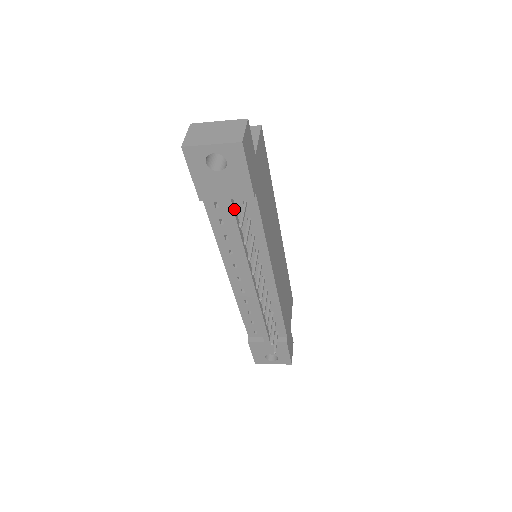
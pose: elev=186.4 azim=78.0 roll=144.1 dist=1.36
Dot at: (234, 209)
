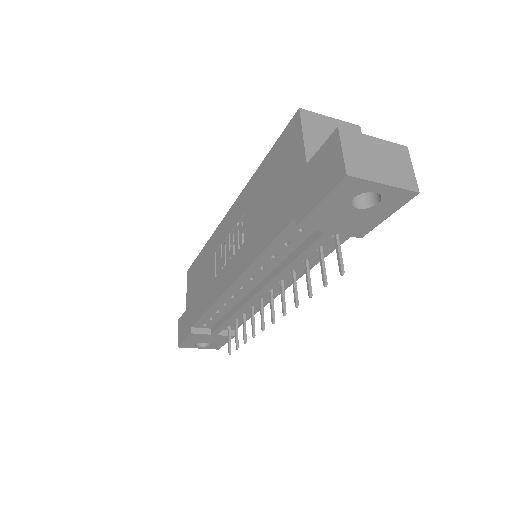
Dot at: (322, 239)
